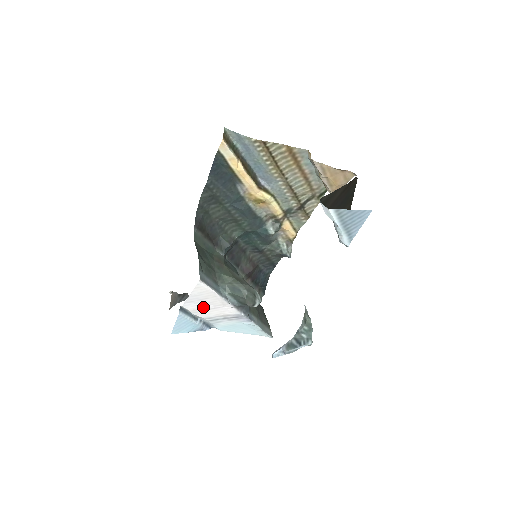
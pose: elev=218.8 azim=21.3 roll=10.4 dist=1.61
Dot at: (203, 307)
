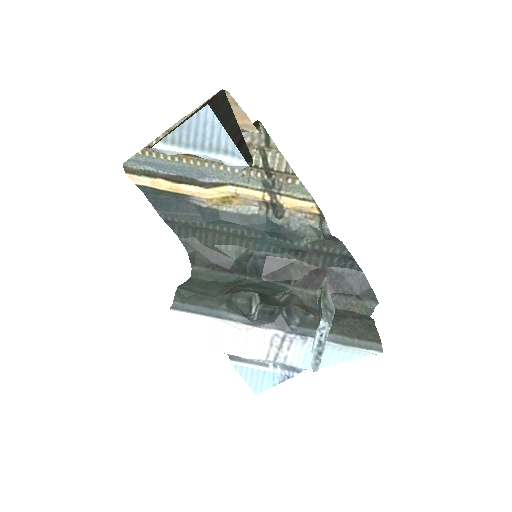
Dot at: (236, 344)
